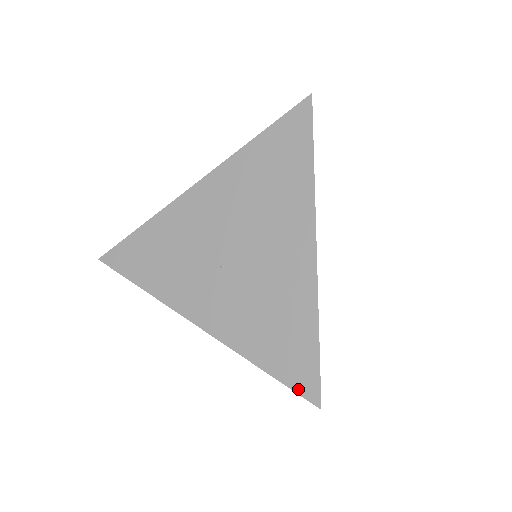
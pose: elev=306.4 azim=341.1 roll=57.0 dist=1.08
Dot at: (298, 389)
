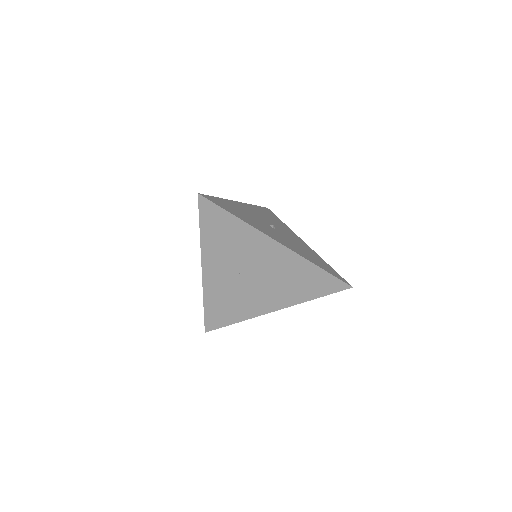
Dot at: (206, 323)
